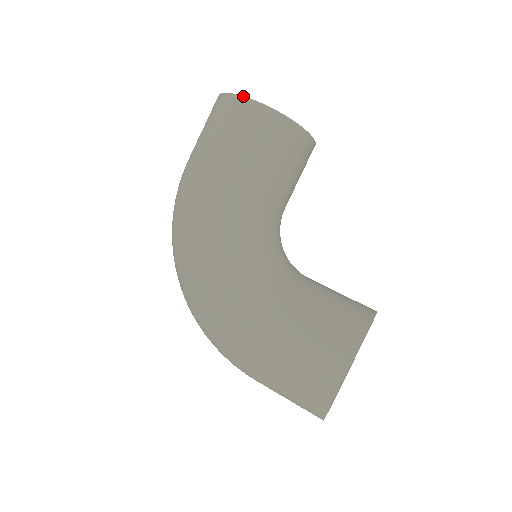
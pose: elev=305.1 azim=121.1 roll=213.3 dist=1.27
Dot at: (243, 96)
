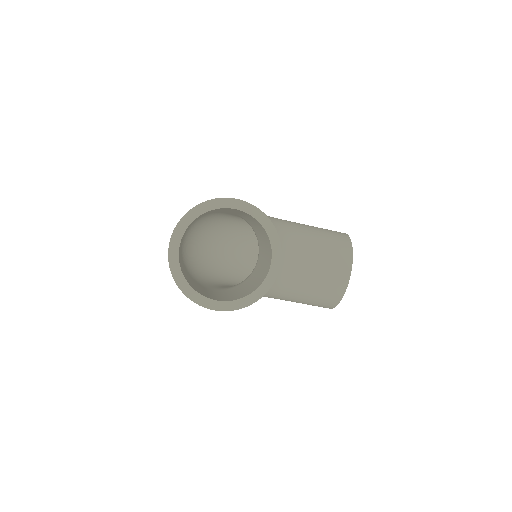
Dot at: occluded
